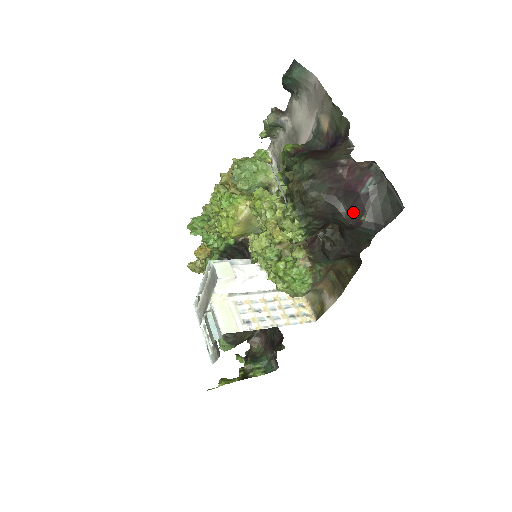
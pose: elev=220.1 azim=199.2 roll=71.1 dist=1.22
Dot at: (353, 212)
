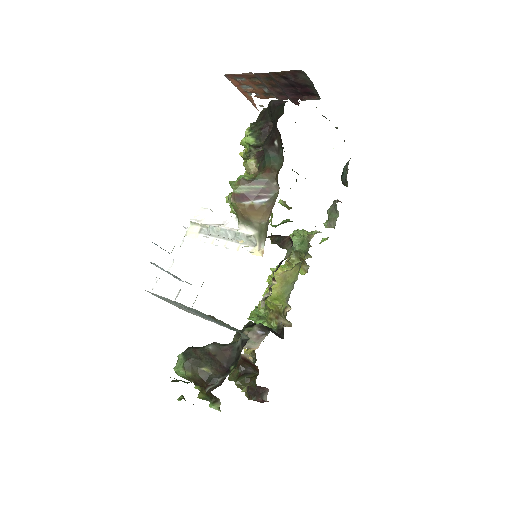
Dot at: (279, 101)
